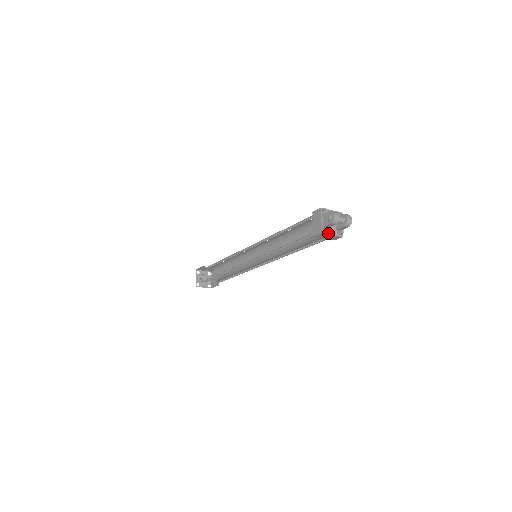
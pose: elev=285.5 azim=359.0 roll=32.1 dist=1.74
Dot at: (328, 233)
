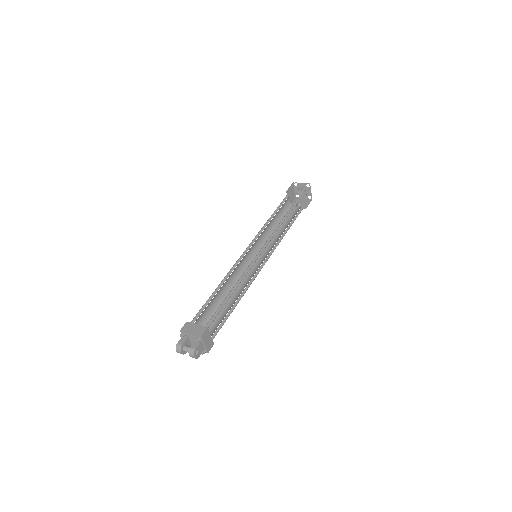
Dot at: occluded
